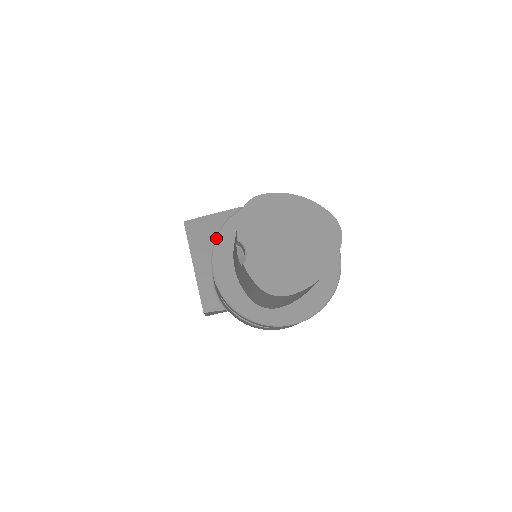
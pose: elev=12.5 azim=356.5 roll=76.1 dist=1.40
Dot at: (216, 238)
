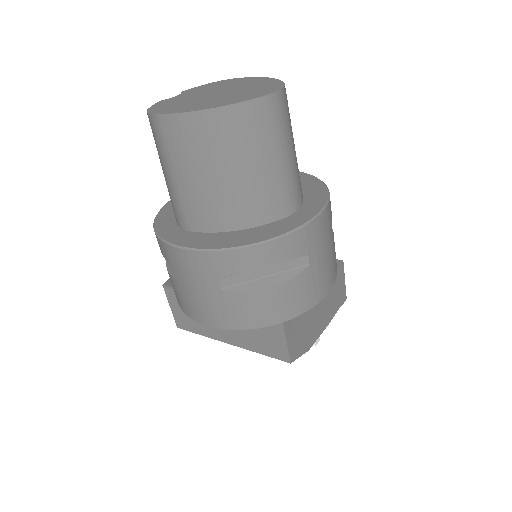
Dot at: occluded
